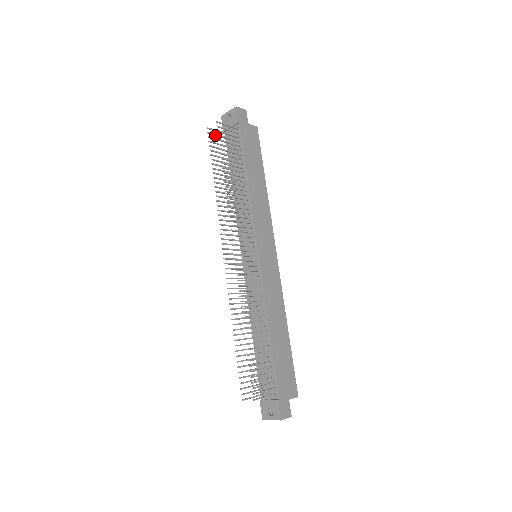
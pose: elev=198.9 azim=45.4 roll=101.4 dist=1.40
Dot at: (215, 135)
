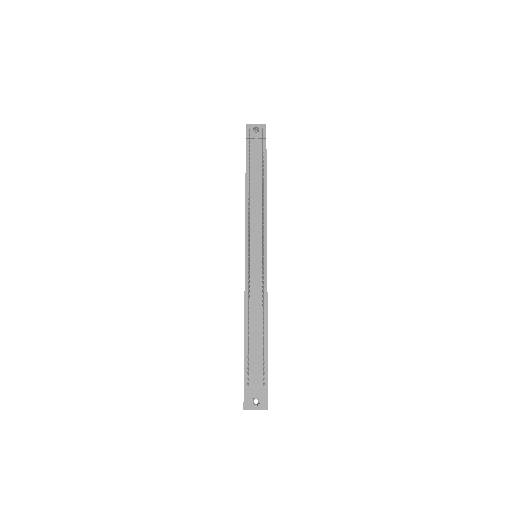
Dot at: occluded
